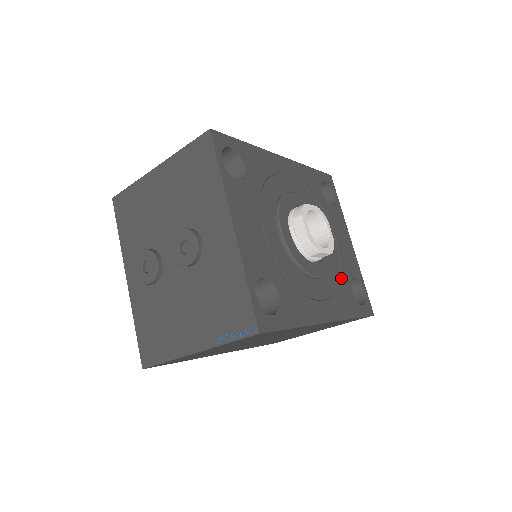
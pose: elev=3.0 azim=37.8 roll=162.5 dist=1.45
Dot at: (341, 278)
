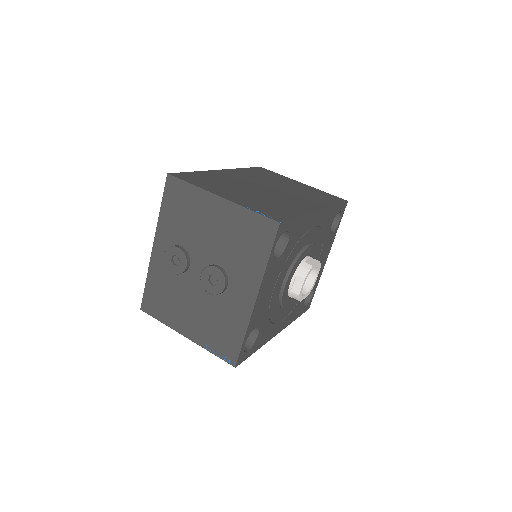
Dot at: occluded
